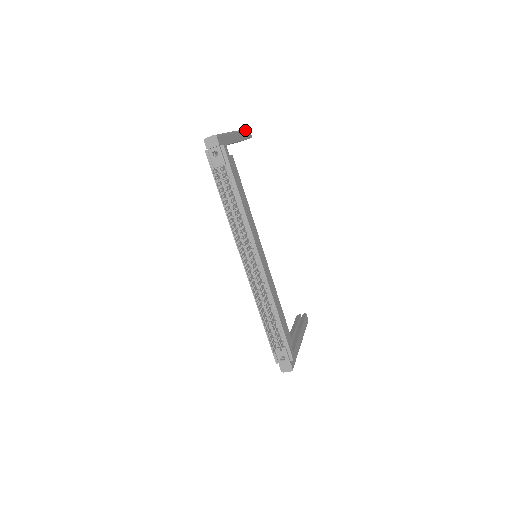
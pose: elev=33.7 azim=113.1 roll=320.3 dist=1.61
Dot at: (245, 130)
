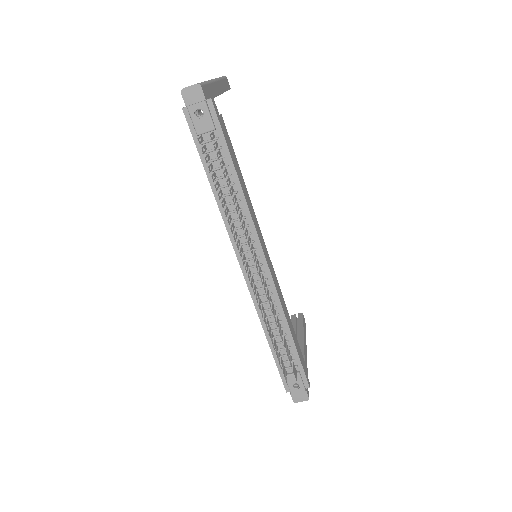
Dot at: (223, 78)
